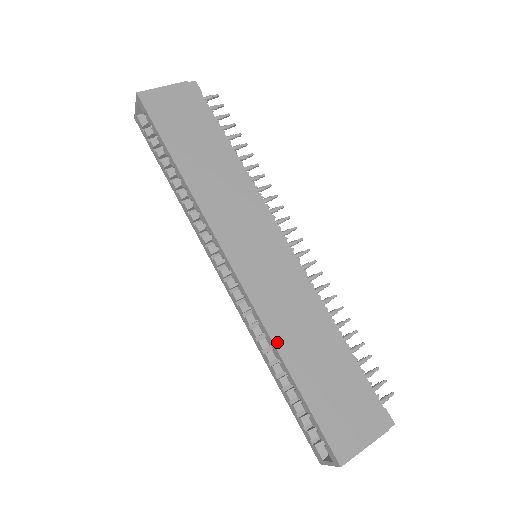
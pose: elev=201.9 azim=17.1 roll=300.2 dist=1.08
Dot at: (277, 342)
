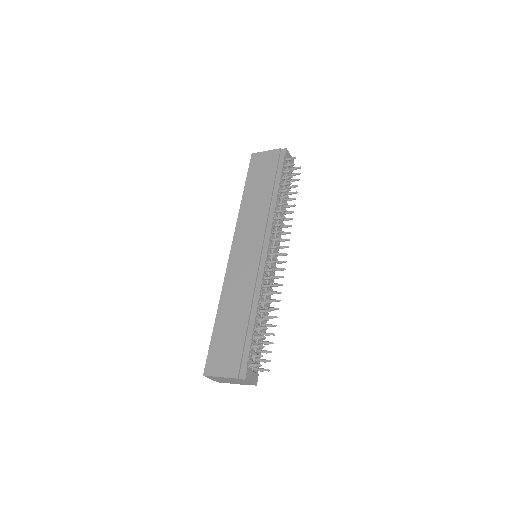
Dot at: (222, 300)
